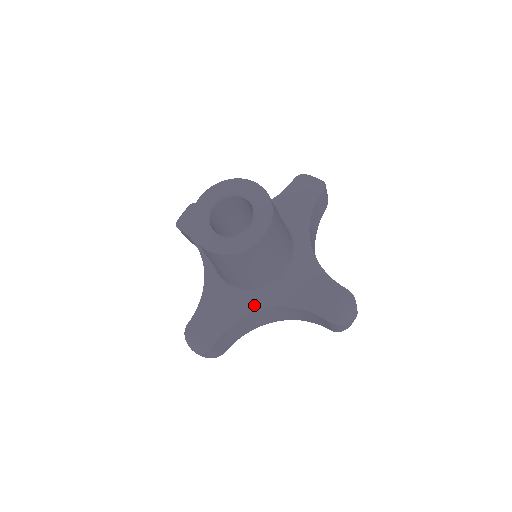
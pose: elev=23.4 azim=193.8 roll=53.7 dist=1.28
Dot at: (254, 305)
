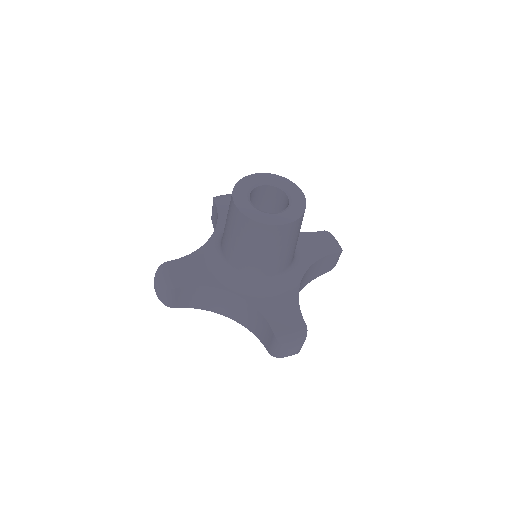
Dot at: (295, 281)
